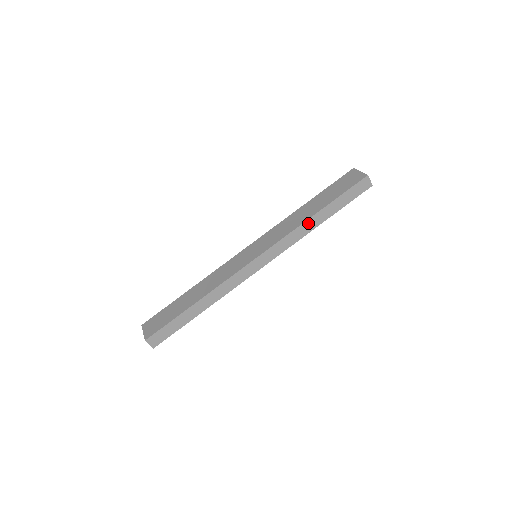
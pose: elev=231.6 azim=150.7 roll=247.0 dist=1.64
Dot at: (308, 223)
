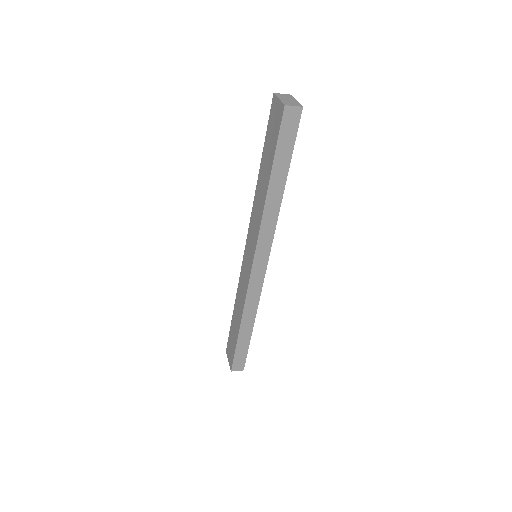
Dot at: (269, 203)
